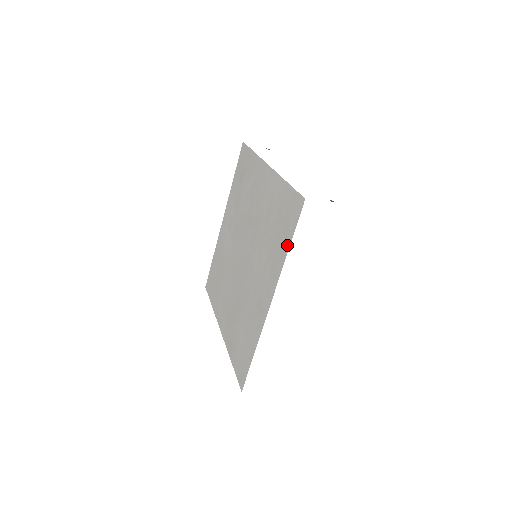
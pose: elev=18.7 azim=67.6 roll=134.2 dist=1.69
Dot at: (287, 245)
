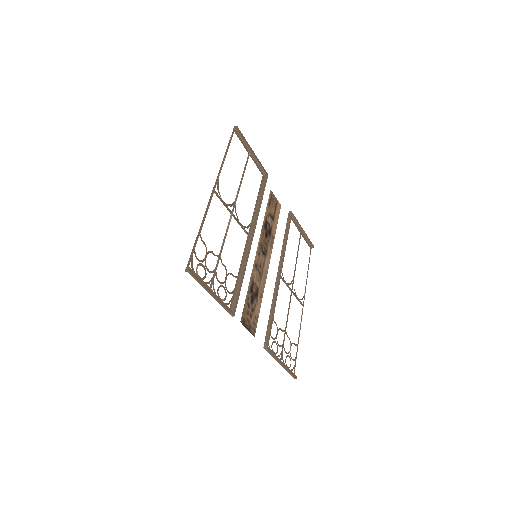
Dot at: occluded
